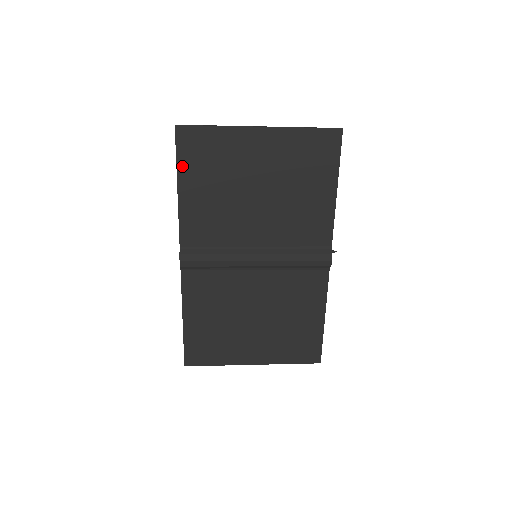
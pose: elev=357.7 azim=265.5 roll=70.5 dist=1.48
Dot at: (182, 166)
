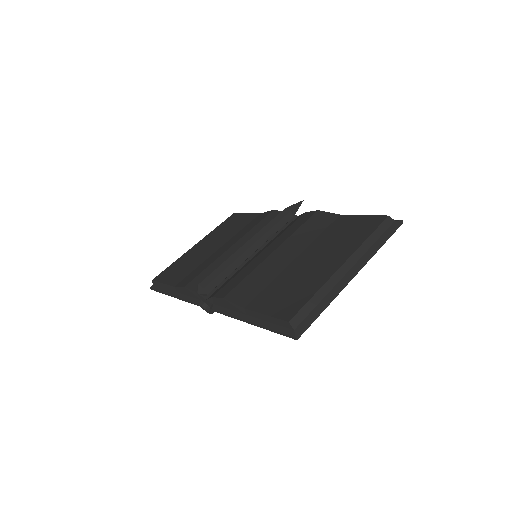
Dot at: occluded
